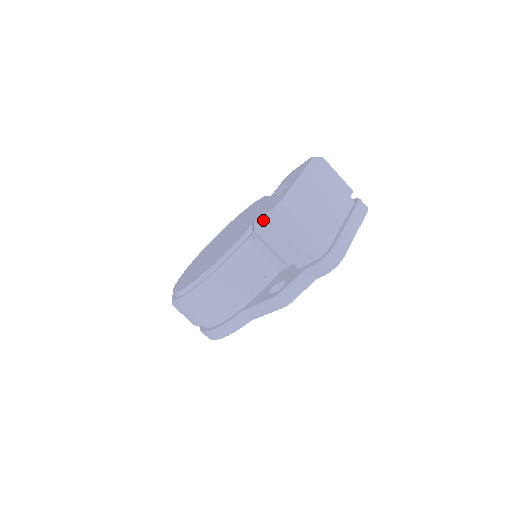
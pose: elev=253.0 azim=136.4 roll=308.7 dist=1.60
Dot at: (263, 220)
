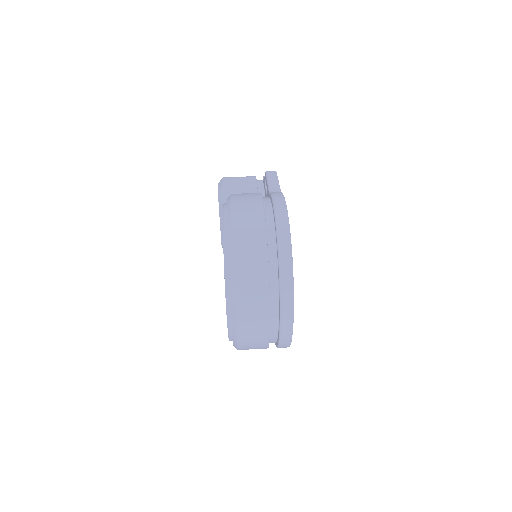
Dot at: (220, 185)
